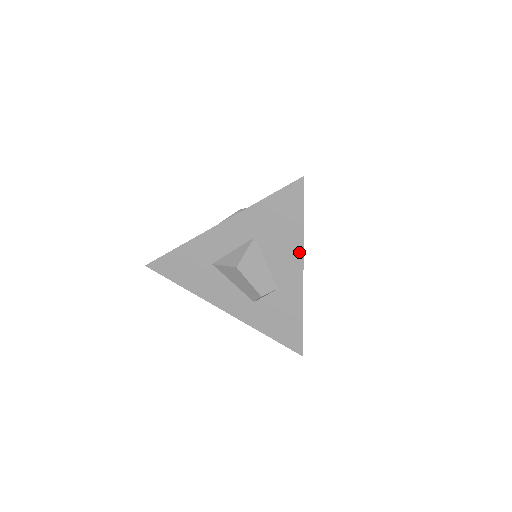
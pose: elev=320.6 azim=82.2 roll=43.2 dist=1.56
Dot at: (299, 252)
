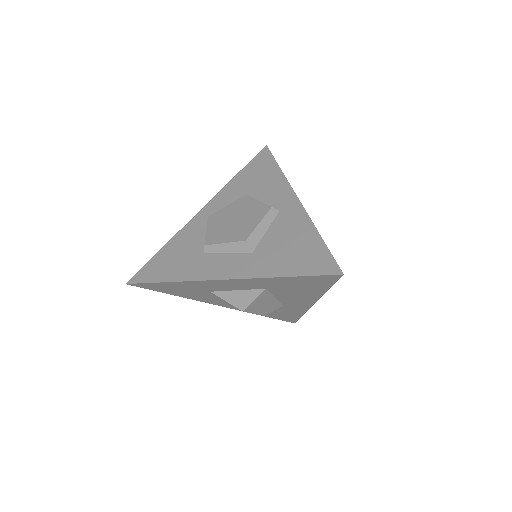
Dot at: (315, 298)
